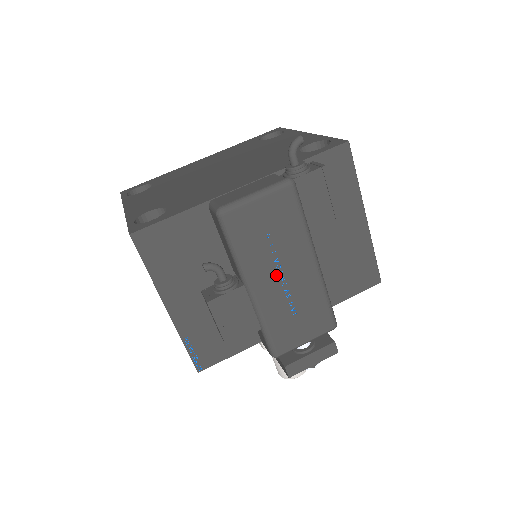
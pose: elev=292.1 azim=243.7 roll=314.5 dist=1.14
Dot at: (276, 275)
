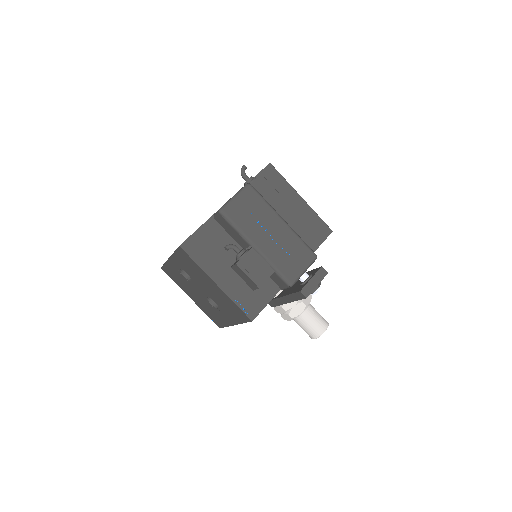
Dot at: (266, 235)
